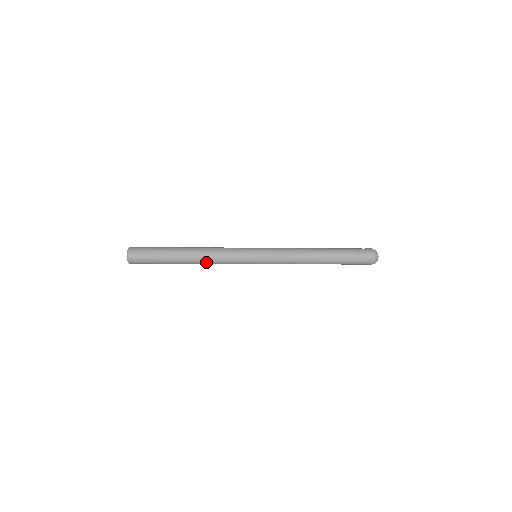
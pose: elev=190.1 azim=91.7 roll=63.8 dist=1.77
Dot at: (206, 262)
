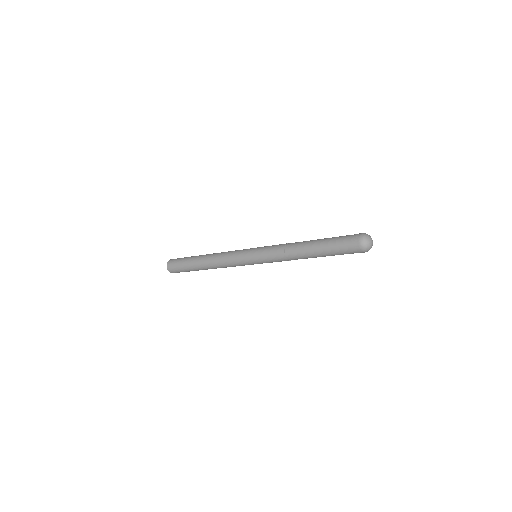
Dot at: (215, 262)
